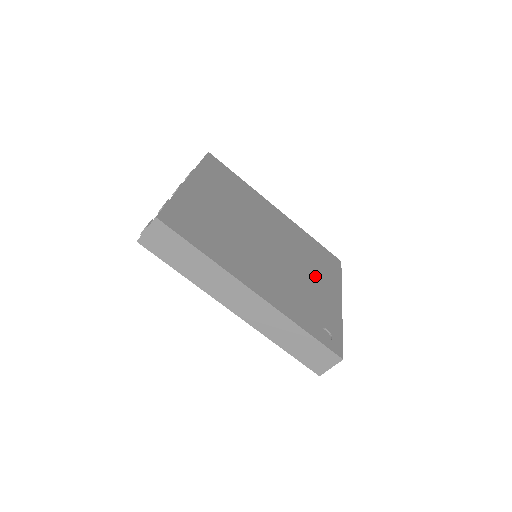
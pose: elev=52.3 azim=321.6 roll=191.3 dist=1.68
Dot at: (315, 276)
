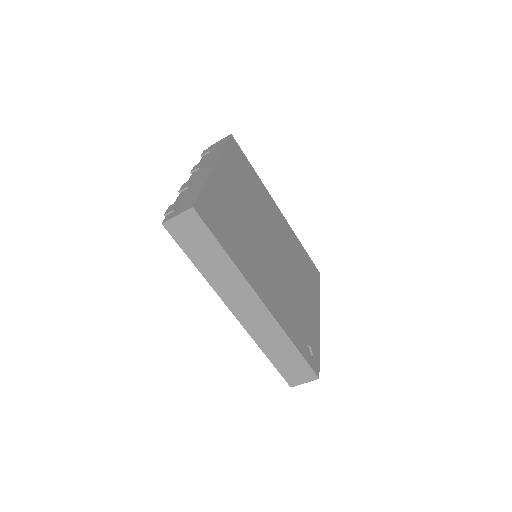
Dot at: (303, 288)
